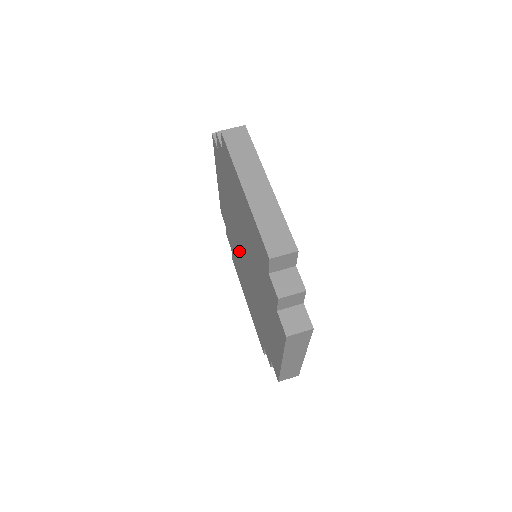
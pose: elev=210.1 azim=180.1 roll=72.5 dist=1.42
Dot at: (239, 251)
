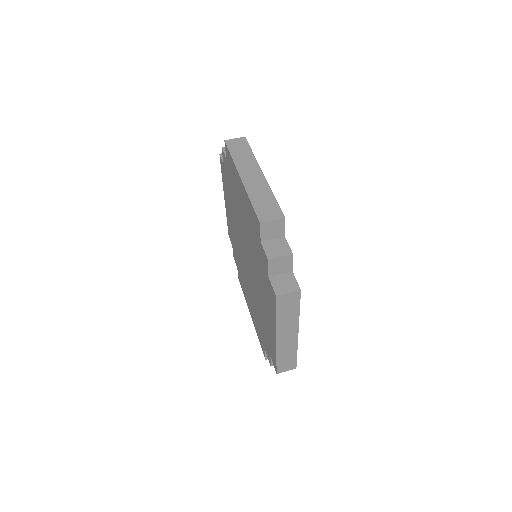
Dot at: (242, 257)
